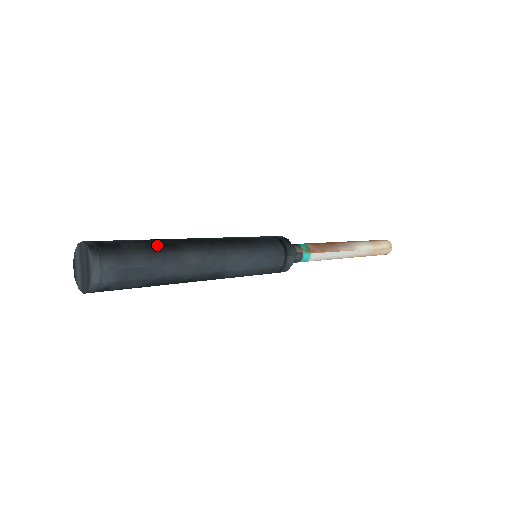
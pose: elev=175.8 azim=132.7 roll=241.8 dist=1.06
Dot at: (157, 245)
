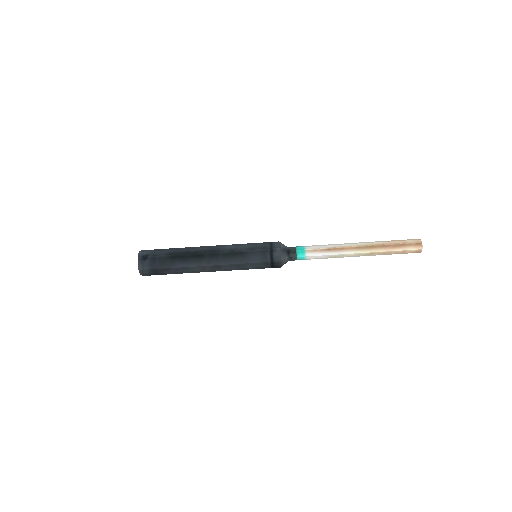
Dot at: occluded
